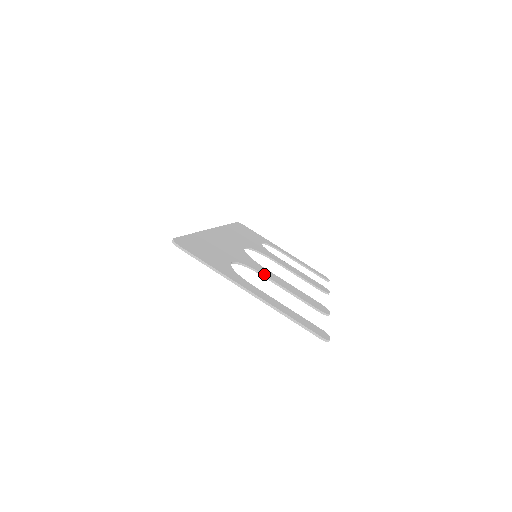
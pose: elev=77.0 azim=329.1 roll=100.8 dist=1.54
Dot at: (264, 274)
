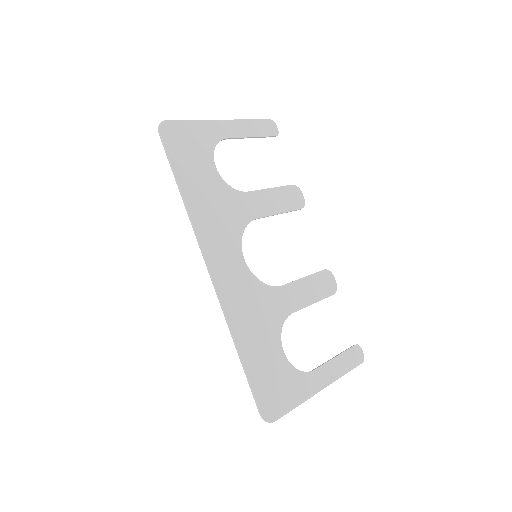
Dot at: (293, 310)
